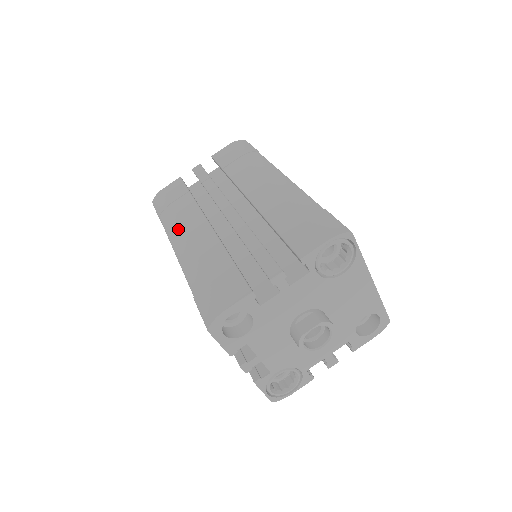
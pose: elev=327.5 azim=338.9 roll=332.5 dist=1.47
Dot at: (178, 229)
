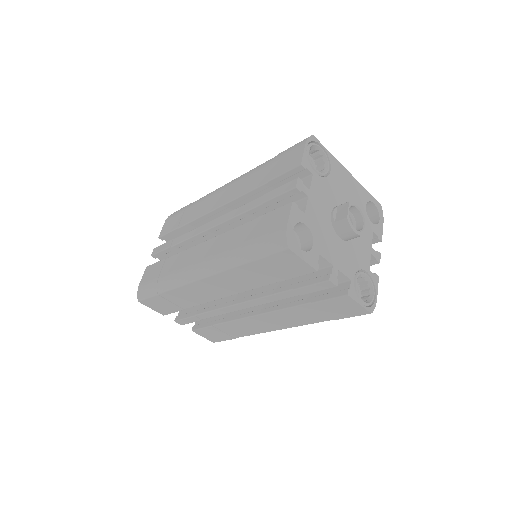
Dot at: (186, 269)
